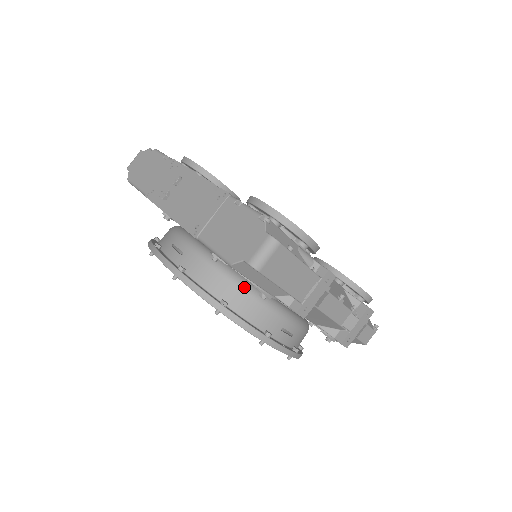
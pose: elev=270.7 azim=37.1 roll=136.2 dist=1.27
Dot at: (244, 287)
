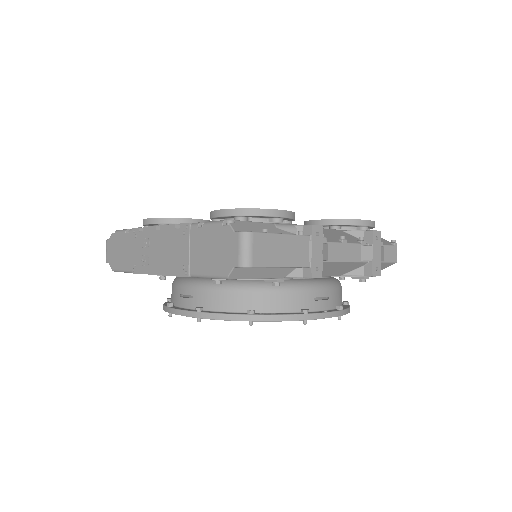
Dot at: (258, 288)
